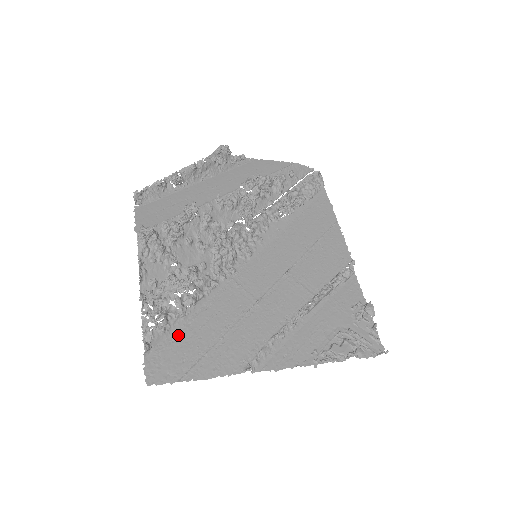
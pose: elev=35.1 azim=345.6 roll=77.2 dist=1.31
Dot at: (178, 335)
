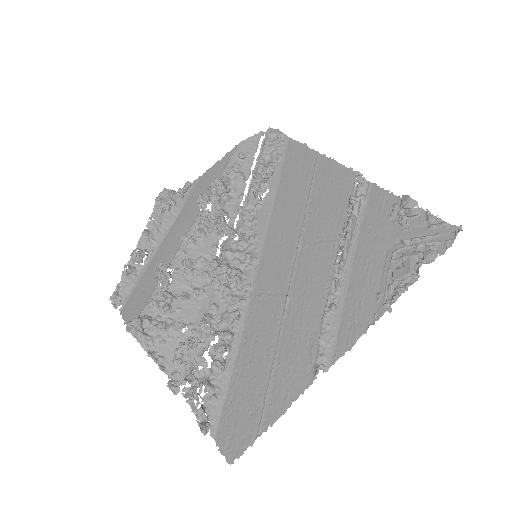
Dot at: (232, 391)
